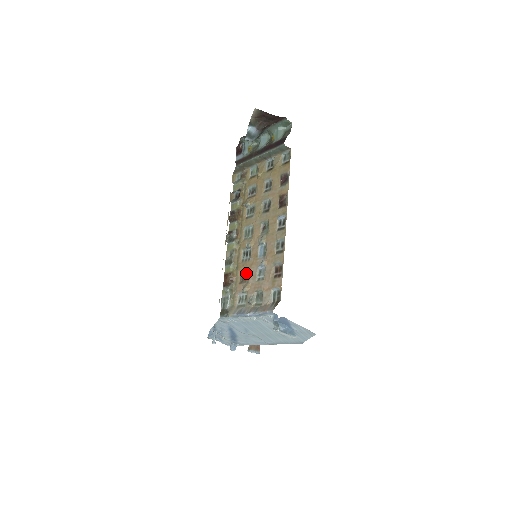
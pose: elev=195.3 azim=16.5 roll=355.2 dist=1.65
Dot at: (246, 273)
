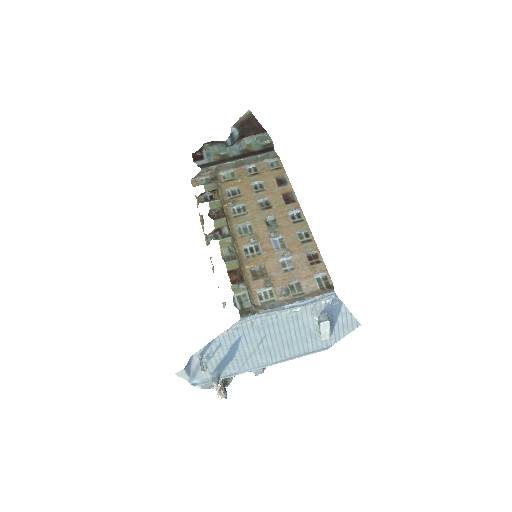
Dot at: (259, 268)
